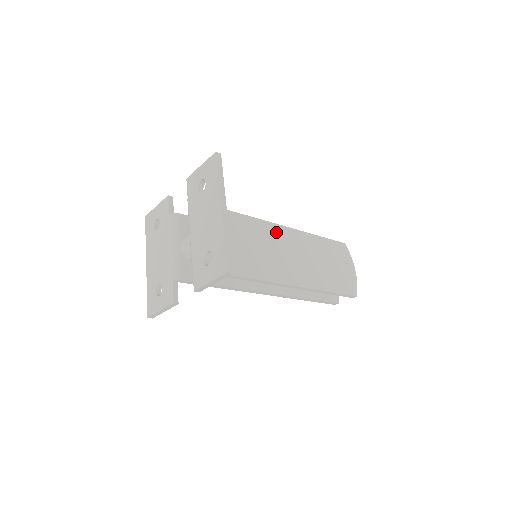
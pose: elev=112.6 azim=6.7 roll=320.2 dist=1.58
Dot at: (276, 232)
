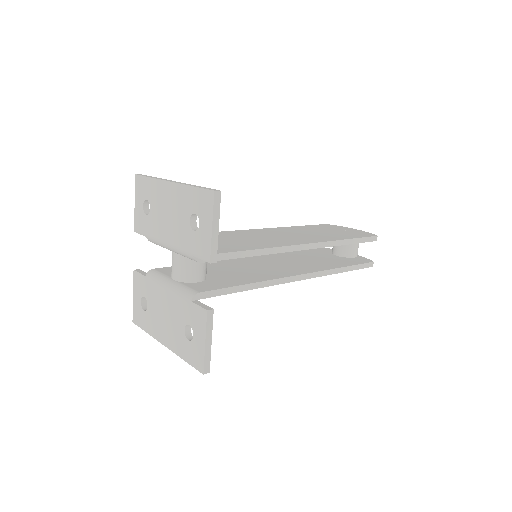
Dot at: (255, 232)
